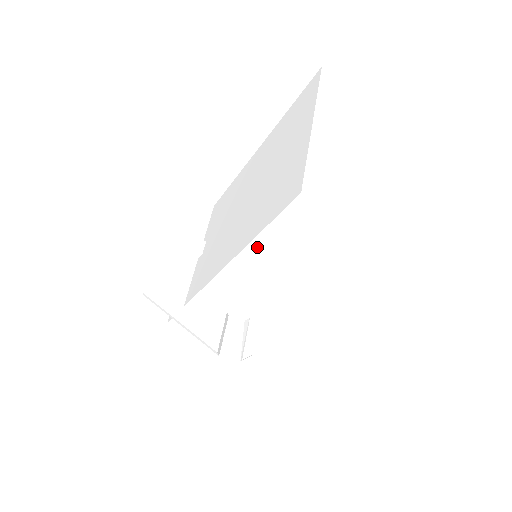
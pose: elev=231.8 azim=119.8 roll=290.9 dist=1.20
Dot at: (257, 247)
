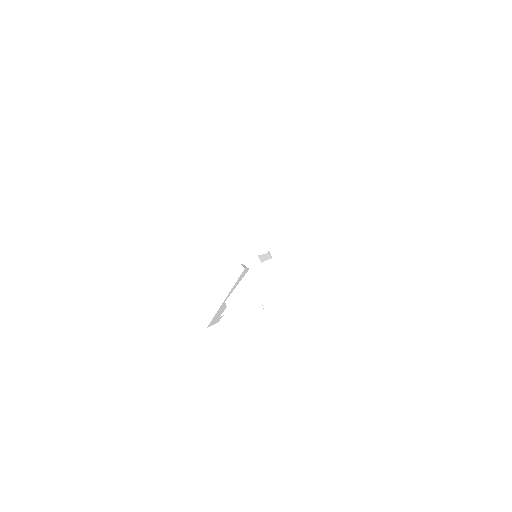
Dot at: (194, 185)
